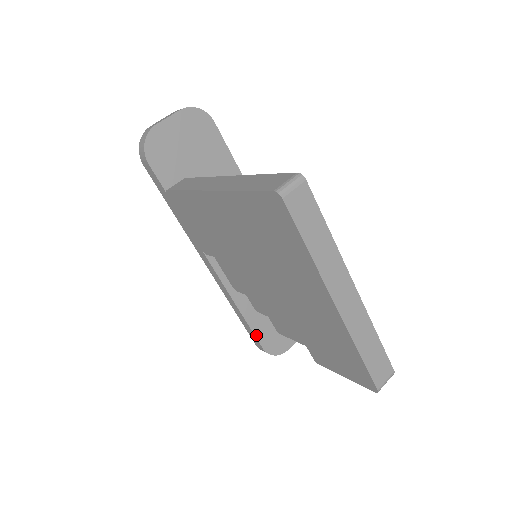
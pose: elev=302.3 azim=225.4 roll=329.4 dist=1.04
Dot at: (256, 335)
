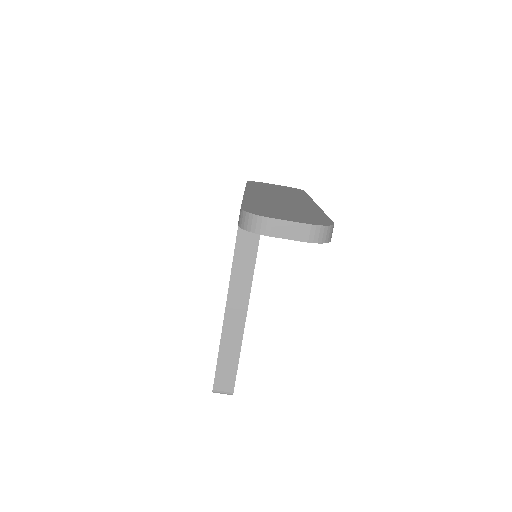
Dot at: occluded
